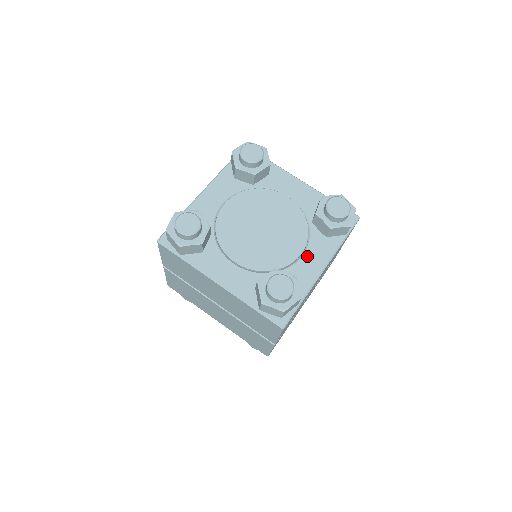
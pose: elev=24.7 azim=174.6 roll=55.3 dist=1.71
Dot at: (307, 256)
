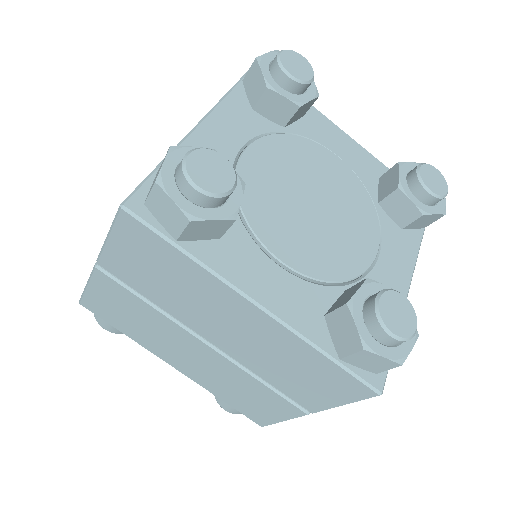
Dot at: (385, 259)
